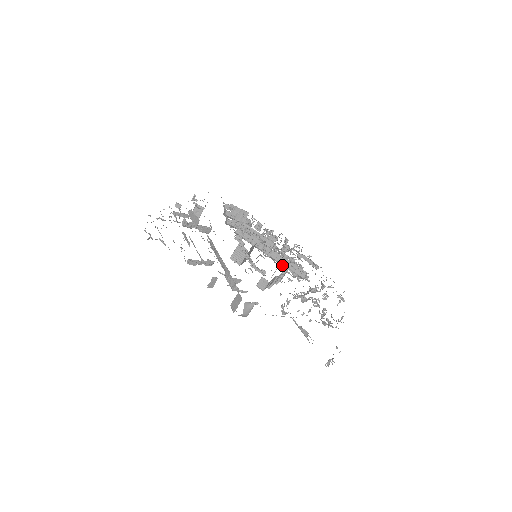
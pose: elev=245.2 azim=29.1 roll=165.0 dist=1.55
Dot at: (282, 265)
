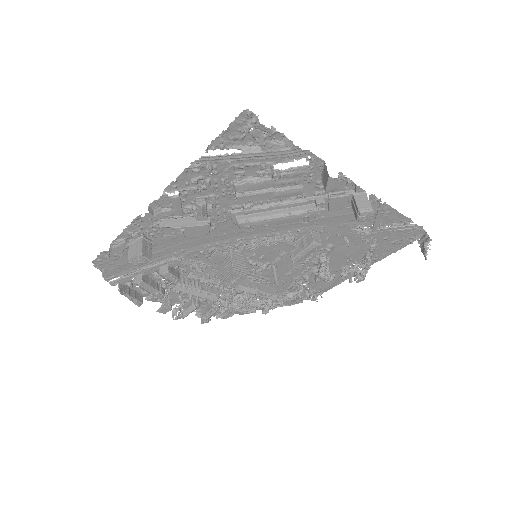
Dot at: (253, 291)
